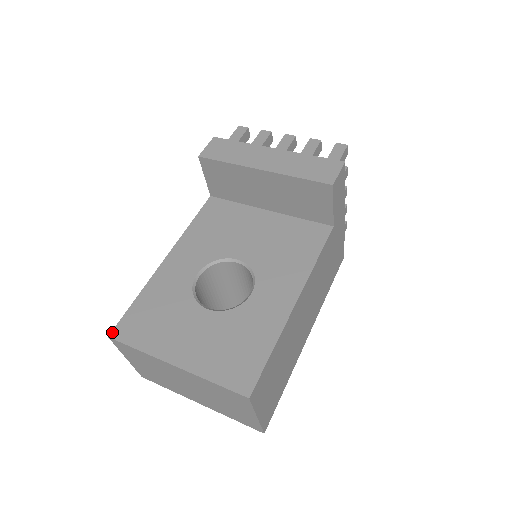
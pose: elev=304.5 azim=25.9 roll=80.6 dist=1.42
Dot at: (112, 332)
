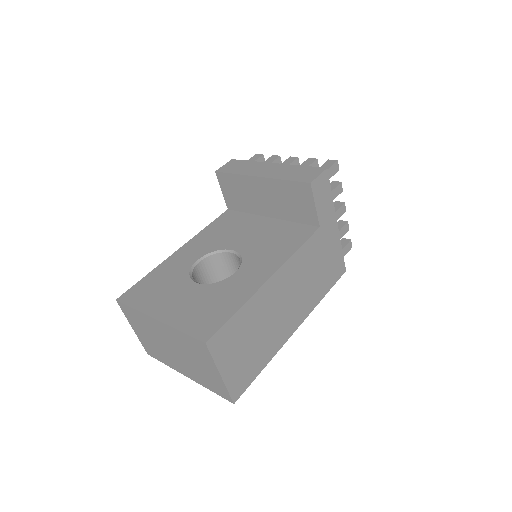
Dot at: (120, 297)
